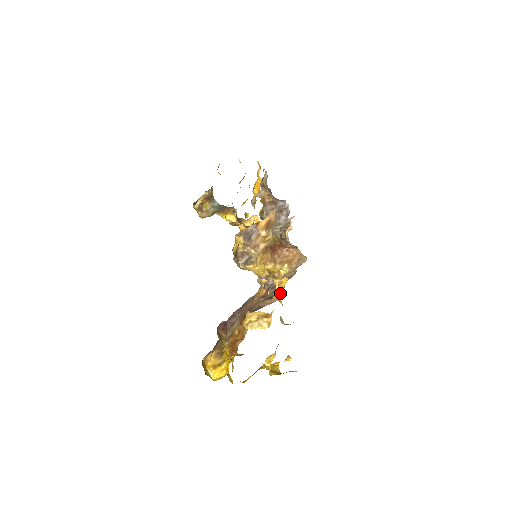
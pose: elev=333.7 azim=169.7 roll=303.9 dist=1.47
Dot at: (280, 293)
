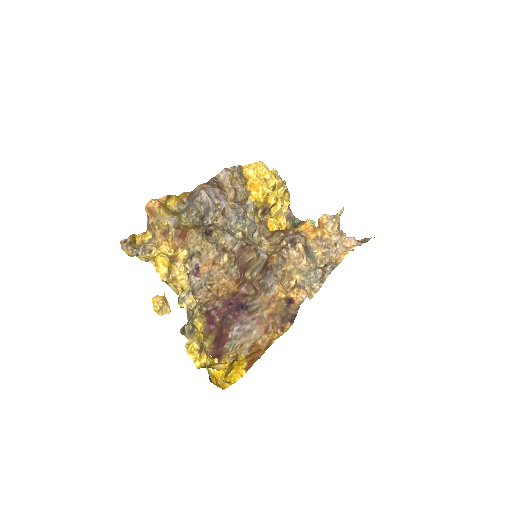
Dot at: (162, 273)
